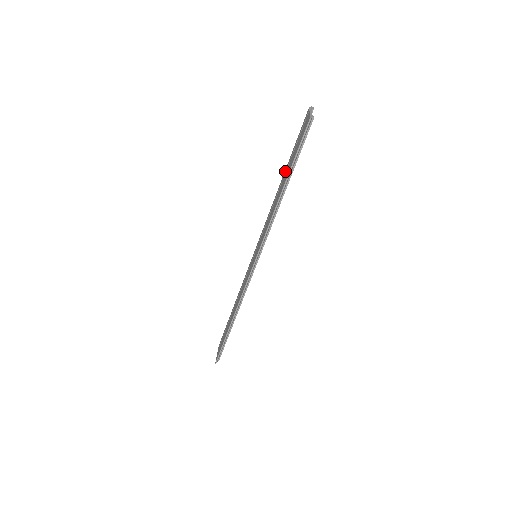
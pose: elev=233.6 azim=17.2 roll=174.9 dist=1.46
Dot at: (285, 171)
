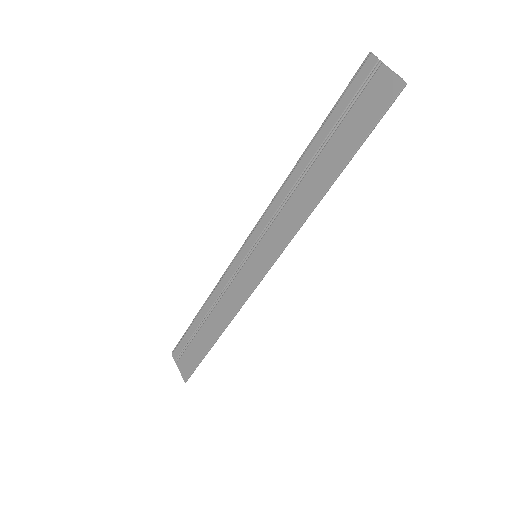
Dot at: (317, 146)
